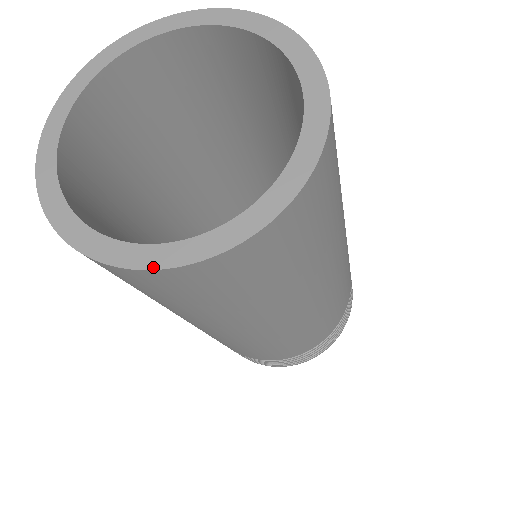
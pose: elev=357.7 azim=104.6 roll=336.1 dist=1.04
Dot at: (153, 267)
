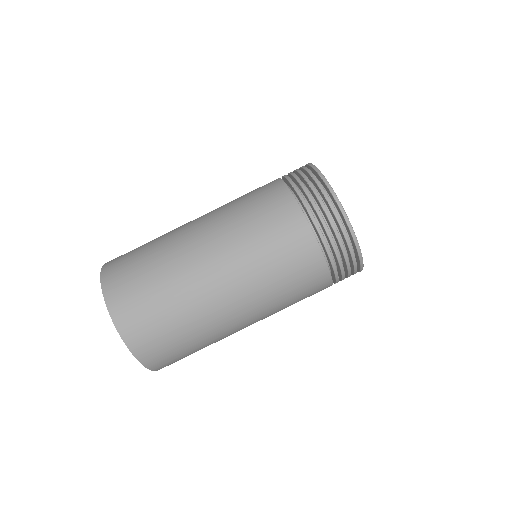
Dot at: occluded
